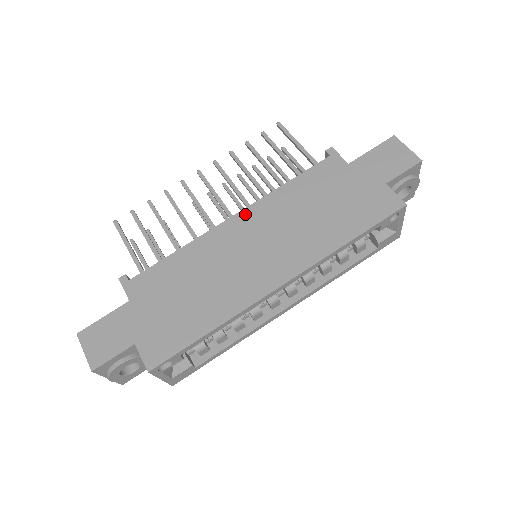
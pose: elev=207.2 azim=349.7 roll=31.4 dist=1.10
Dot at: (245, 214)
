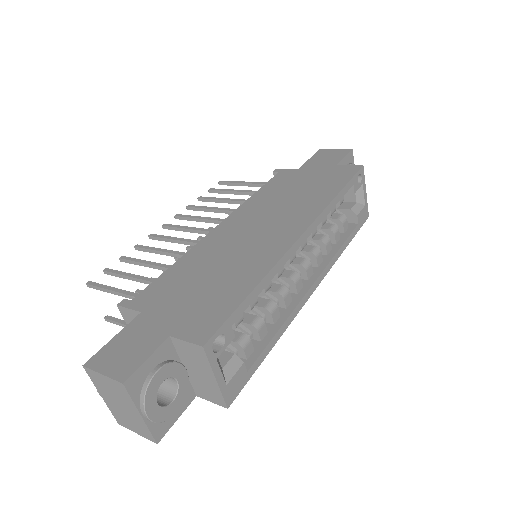
Dot at: (230, 219)
